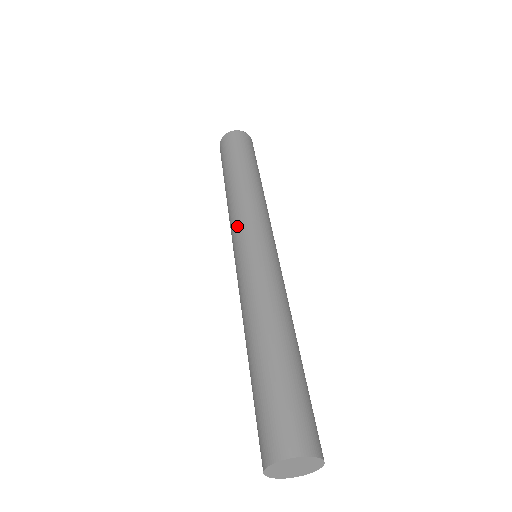
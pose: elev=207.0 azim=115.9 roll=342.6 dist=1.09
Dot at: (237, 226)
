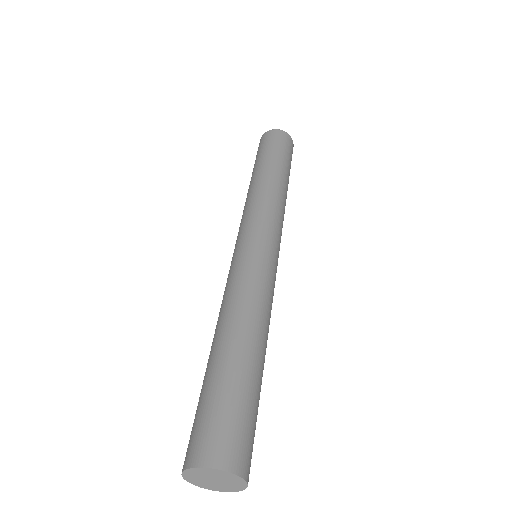
Dot at: (261, 219)
